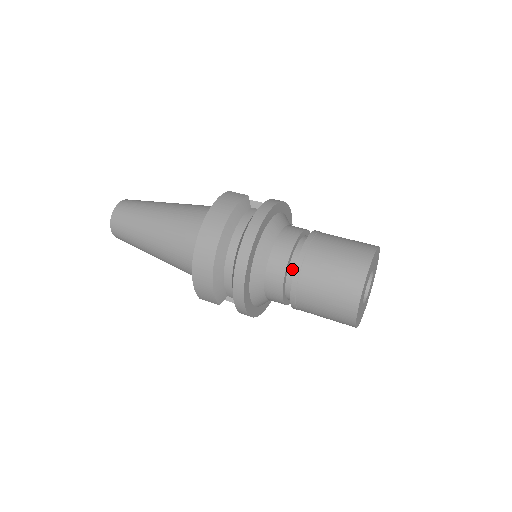
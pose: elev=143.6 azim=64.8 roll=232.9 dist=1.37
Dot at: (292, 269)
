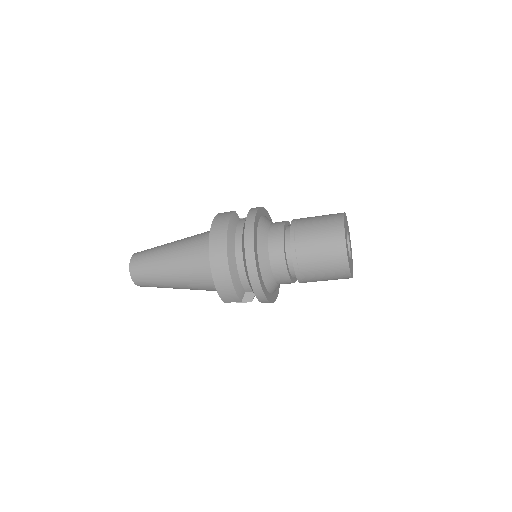
Dot at: (288, 249)
